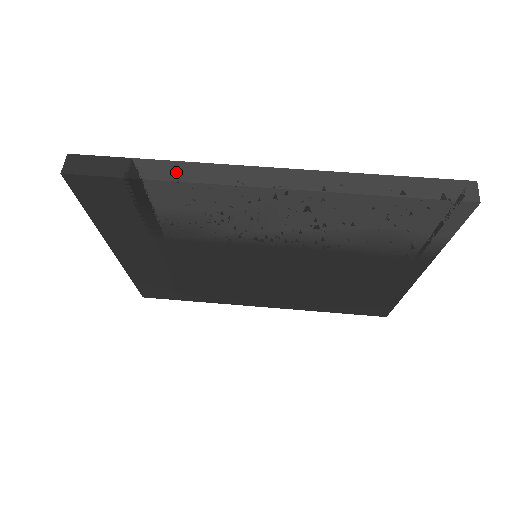
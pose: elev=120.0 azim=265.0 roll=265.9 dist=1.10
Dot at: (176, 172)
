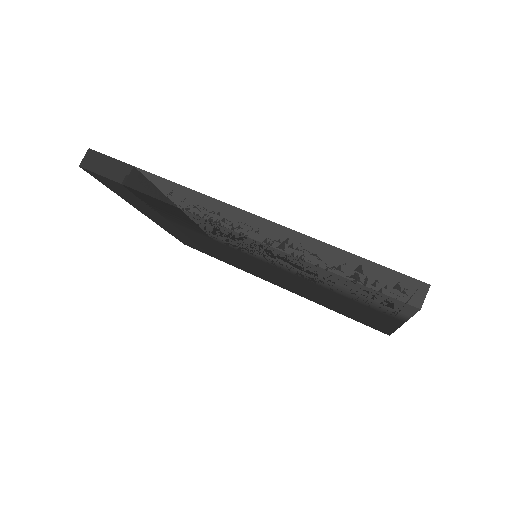
Dot at: (162, 190)
